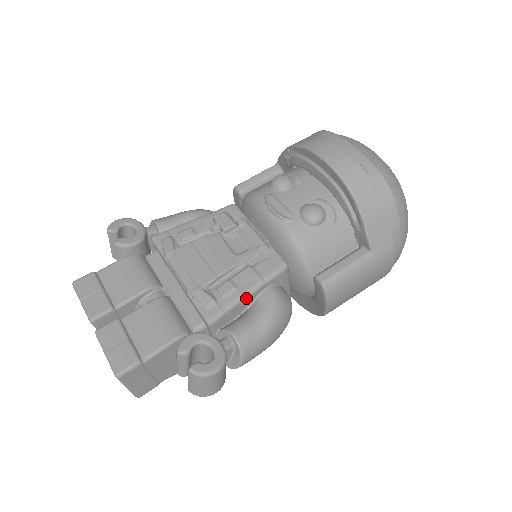
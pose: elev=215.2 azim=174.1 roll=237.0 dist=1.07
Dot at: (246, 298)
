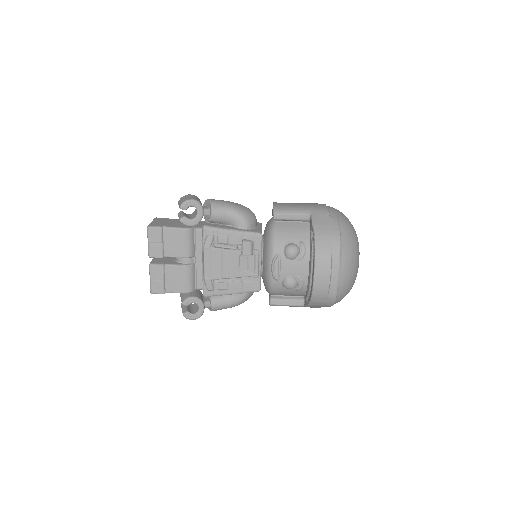
Dot at: (229, 294)
